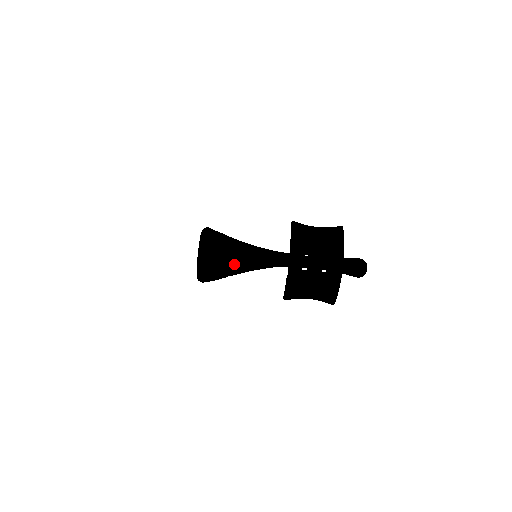
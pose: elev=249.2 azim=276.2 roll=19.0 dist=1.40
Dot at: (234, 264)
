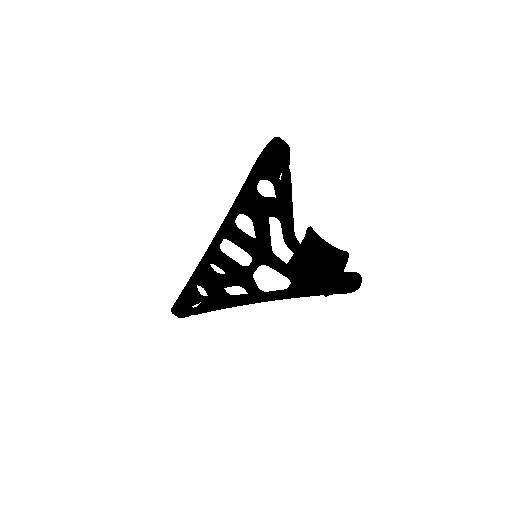
Dot at: occluded
